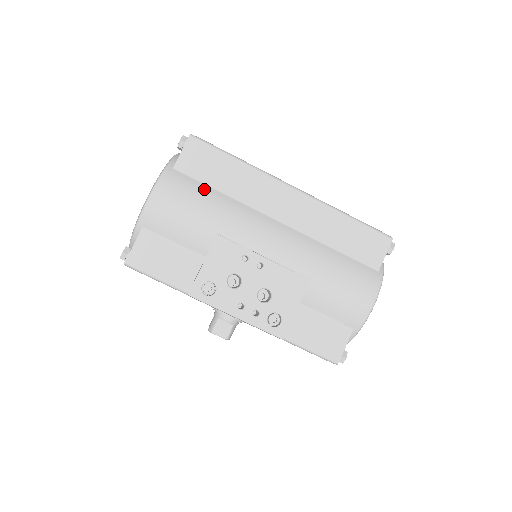
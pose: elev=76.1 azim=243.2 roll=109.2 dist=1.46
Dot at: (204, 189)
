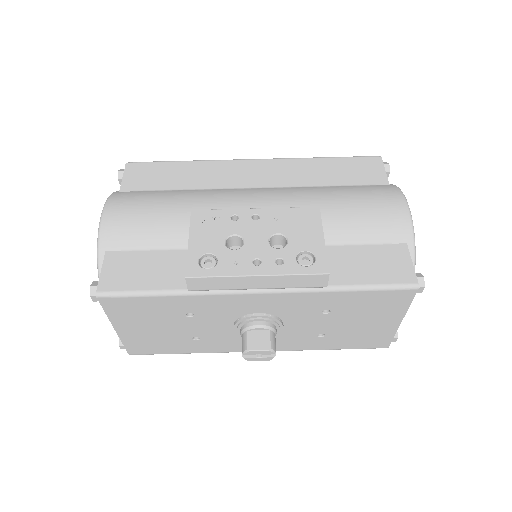
Dot at: (160, 192)
